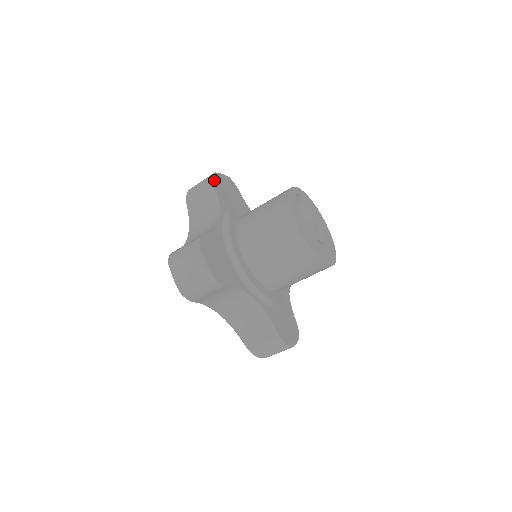
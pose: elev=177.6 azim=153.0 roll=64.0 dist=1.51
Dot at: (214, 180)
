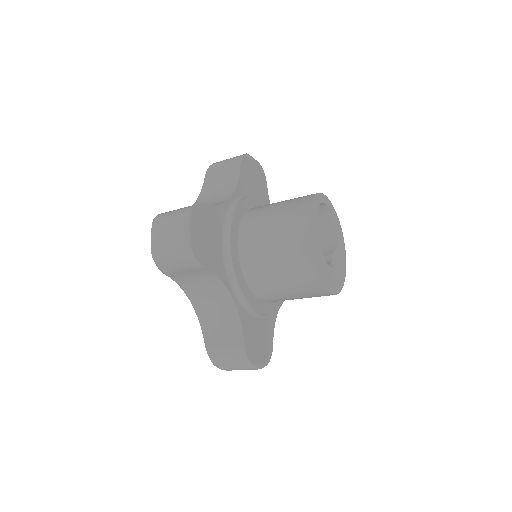
Dot at: (242, 159)
